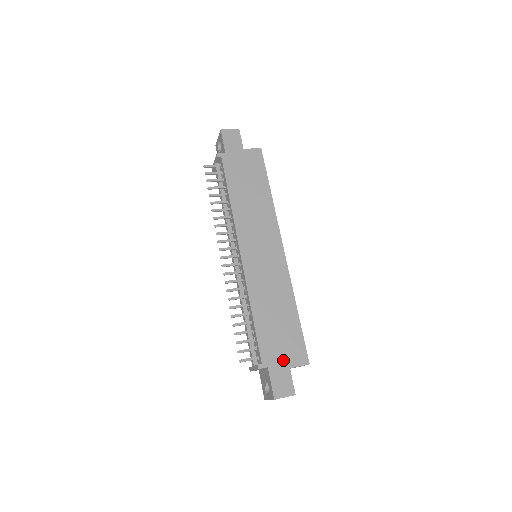
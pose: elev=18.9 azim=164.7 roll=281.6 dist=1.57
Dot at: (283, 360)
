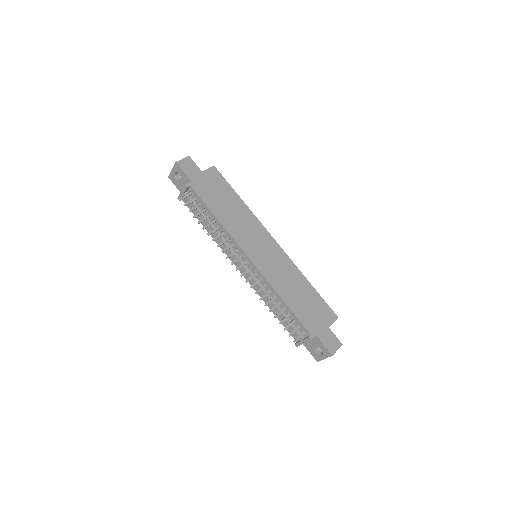
Dot at: (322, 324)
